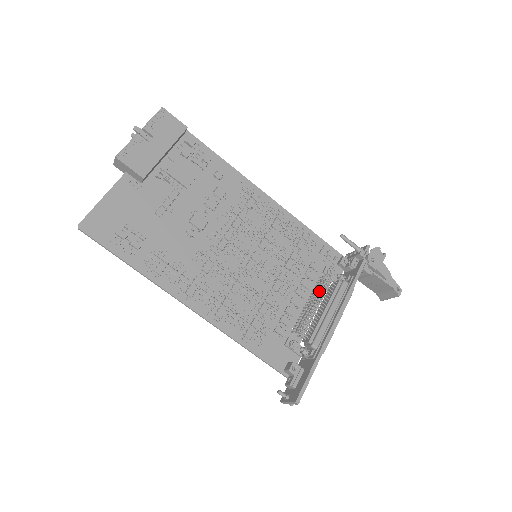
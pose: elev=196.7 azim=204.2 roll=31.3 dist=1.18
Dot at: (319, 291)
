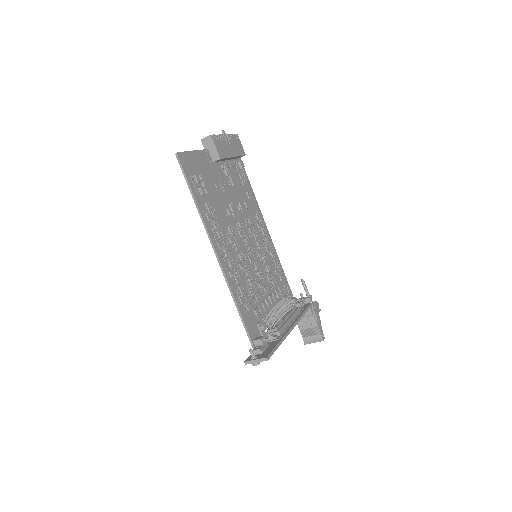
Dot at: (282, 305)
